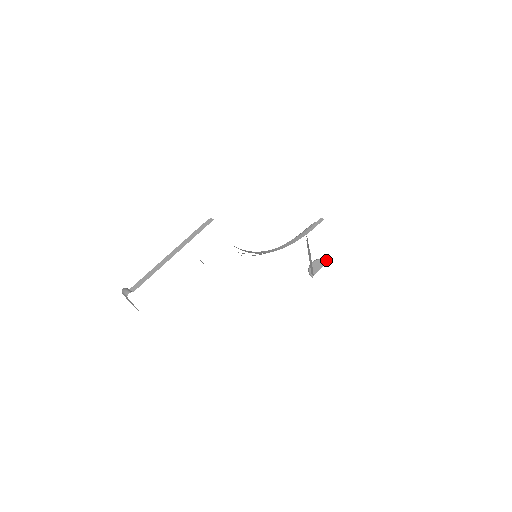
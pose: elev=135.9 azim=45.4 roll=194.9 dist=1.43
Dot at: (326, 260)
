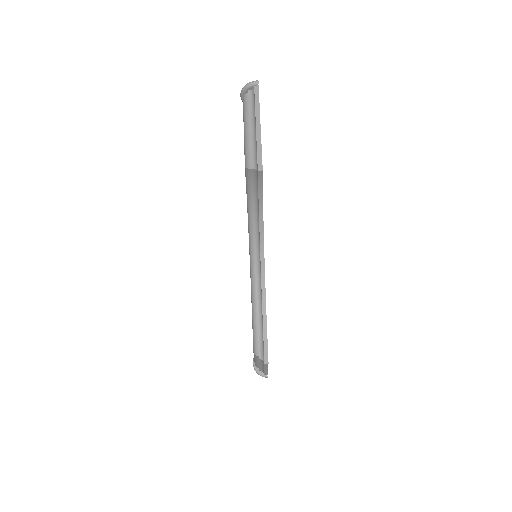
Dot at: (255, 86)
